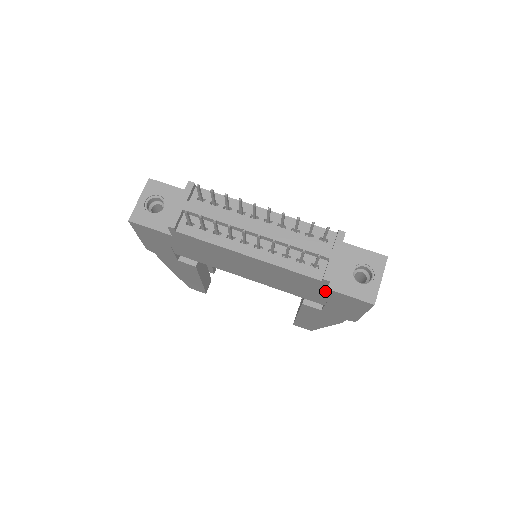
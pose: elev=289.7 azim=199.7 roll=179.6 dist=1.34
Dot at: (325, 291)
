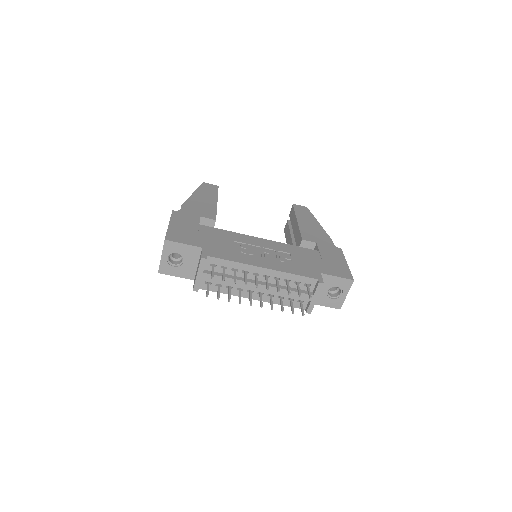
Dot at: occluded
